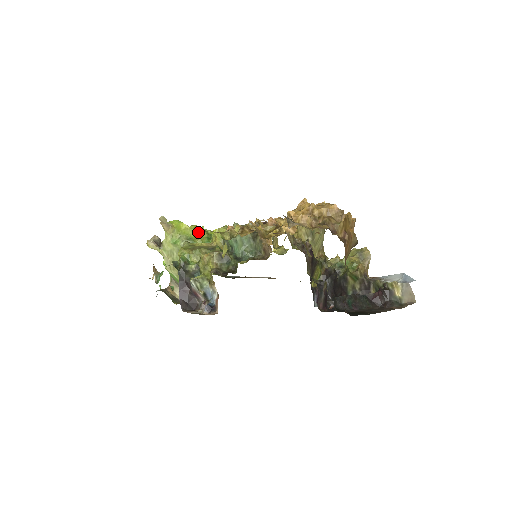
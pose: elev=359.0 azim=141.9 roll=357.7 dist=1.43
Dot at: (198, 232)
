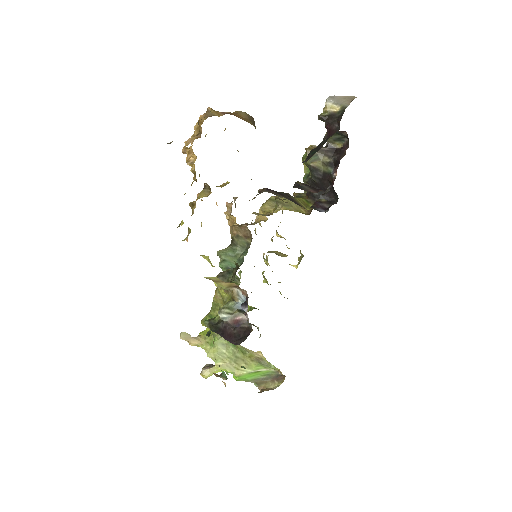
Dot at: occluded
